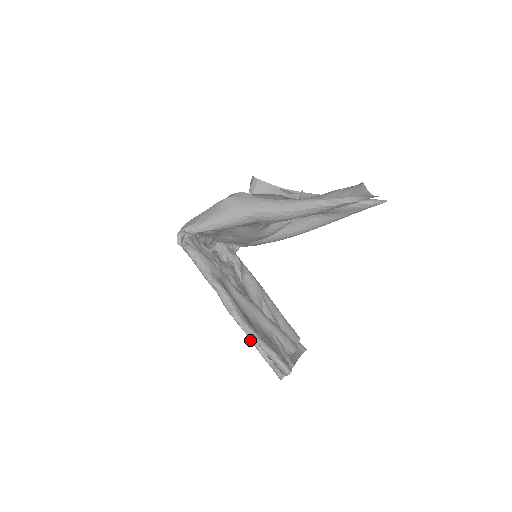
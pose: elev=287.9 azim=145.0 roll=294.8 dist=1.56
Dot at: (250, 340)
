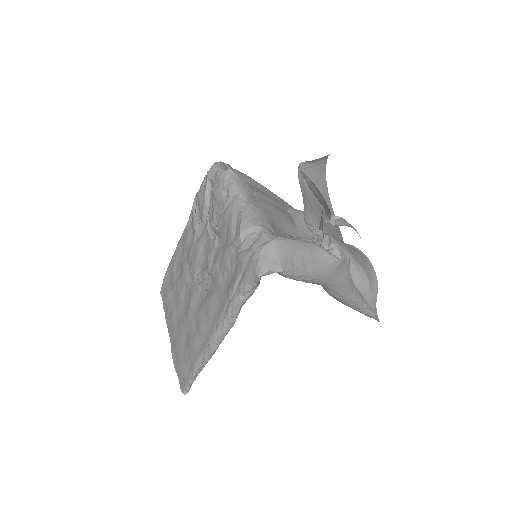
Dot at: (197, 366)
